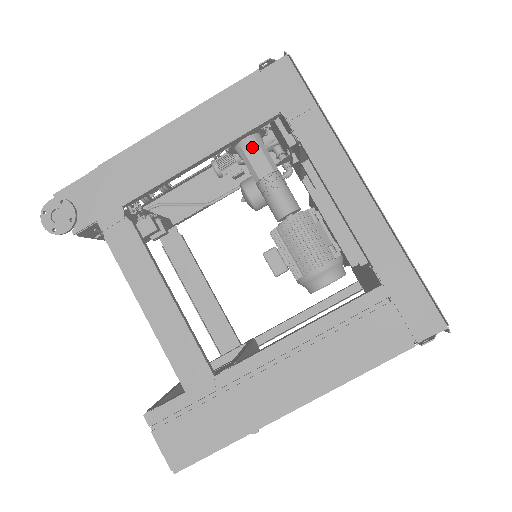
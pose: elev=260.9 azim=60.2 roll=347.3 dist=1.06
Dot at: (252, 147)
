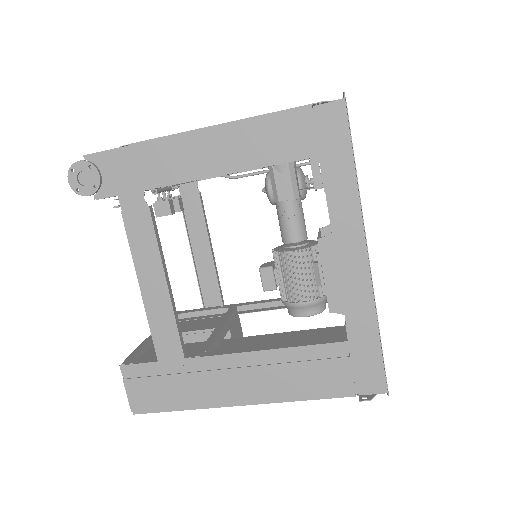
Dot at: (282, 169)
